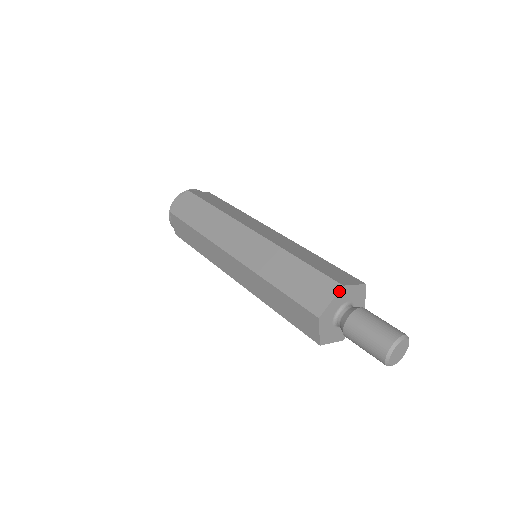
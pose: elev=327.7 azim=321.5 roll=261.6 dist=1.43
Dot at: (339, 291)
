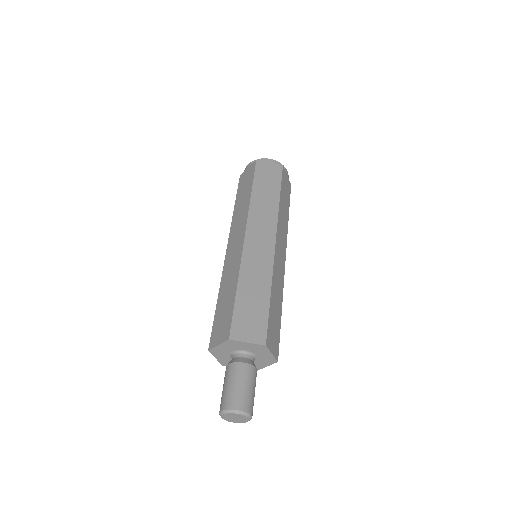
Dot at: (226, 341)
